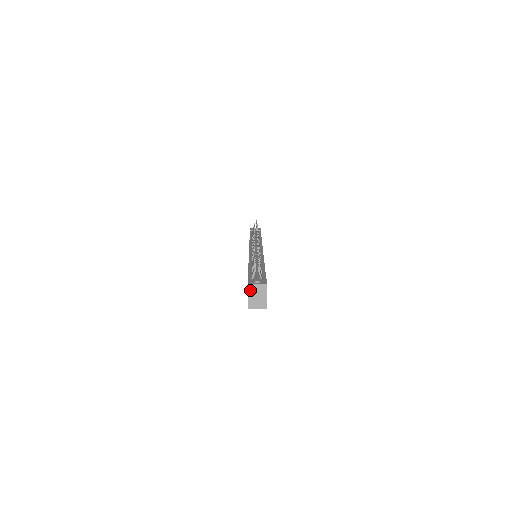
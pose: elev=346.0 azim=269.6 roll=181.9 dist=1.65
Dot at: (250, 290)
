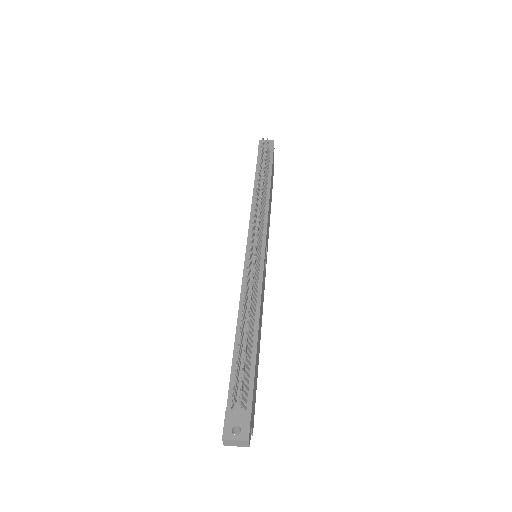
Dot at: (226, 442)
